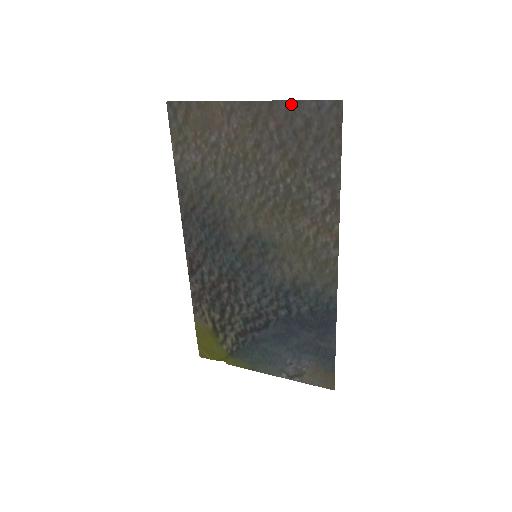
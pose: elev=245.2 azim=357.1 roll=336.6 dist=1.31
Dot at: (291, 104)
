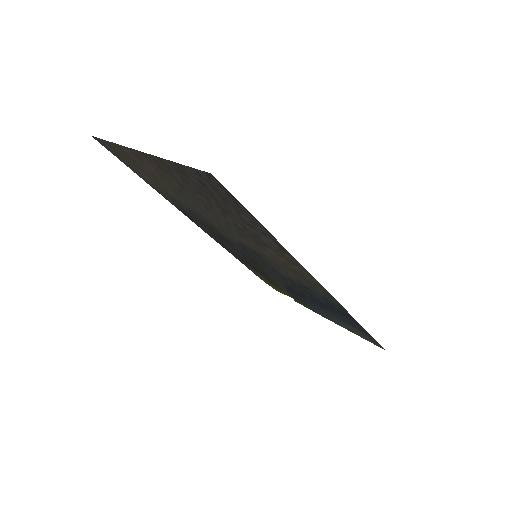
Dot at: (173, 164)
